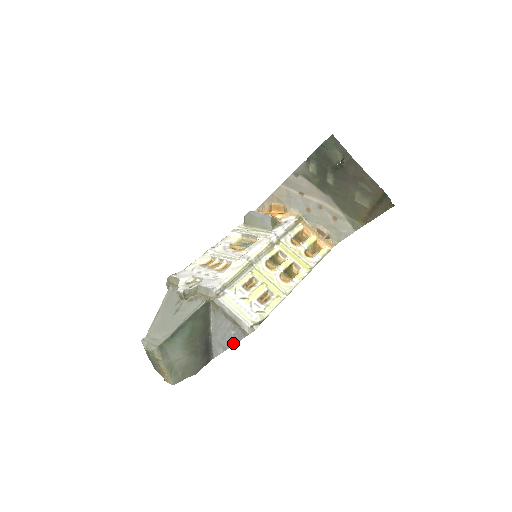
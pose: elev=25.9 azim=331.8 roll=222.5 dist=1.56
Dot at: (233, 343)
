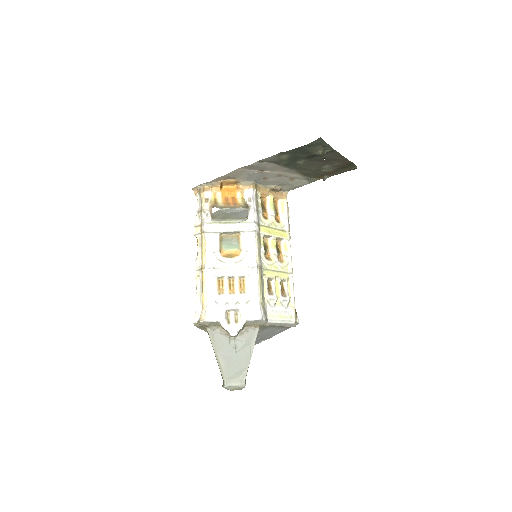
Dot at: (276, 334)
